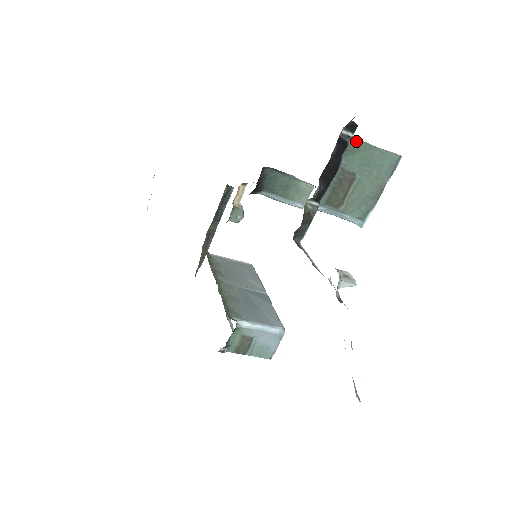
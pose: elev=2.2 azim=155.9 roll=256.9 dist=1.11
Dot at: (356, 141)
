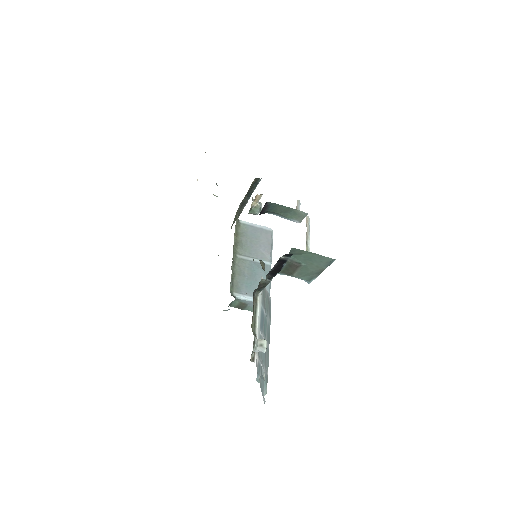
Dot at: (300, 250)
